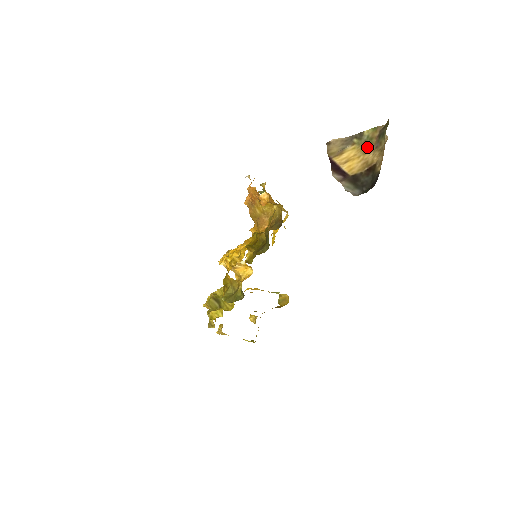
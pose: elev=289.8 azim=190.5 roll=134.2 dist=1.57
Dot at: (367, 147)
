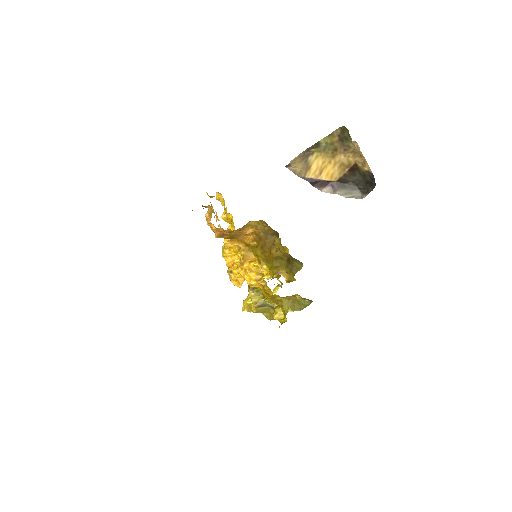
Dot at: (332, 152)
